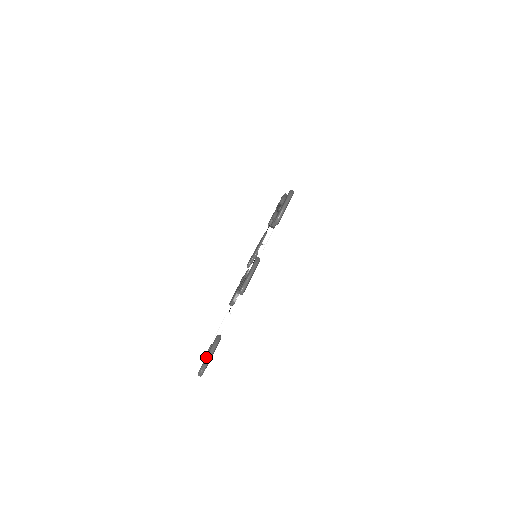
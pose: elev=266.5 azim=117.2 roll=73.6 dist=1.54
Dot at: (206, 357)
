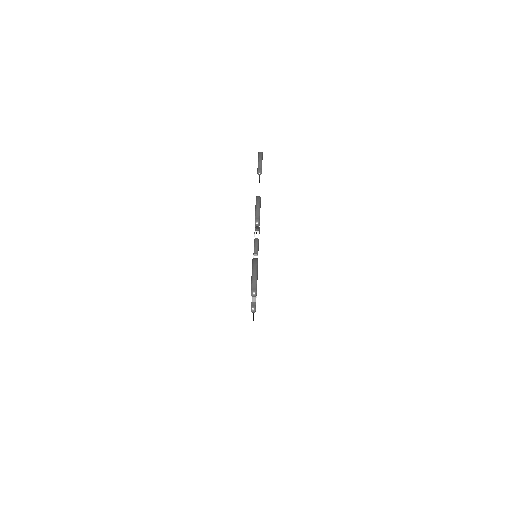
Dot at: (252, 274)
